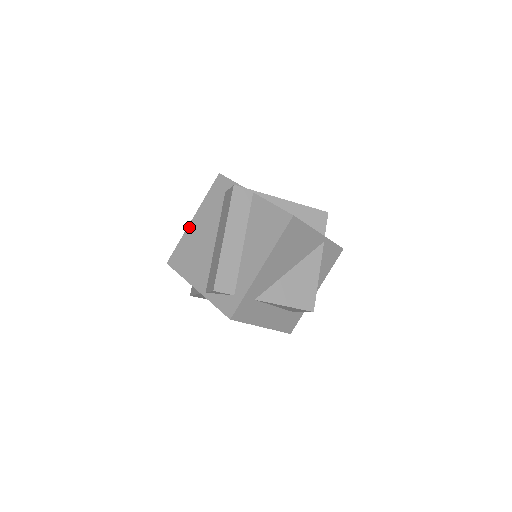
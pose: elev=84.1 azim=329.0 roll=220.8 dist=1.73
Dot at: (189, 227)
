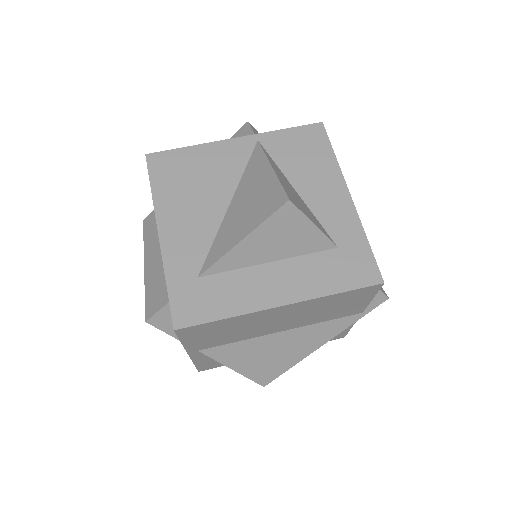
Dot at: occluded
